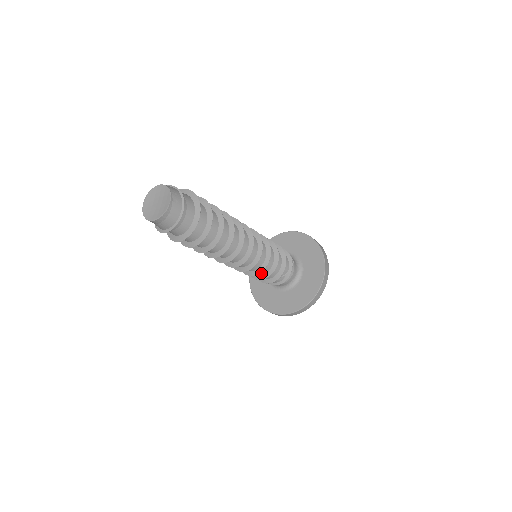
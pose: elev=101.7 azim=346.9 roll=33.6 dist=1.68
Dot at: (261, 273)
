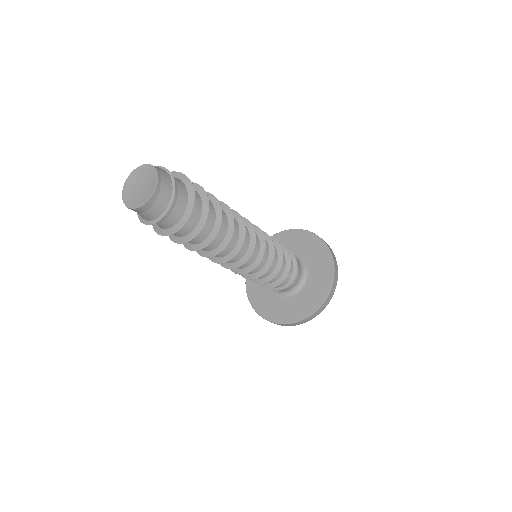
Dot at: (265, 275)
